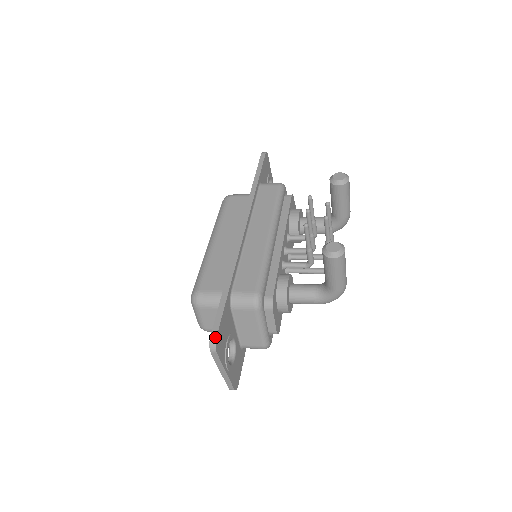
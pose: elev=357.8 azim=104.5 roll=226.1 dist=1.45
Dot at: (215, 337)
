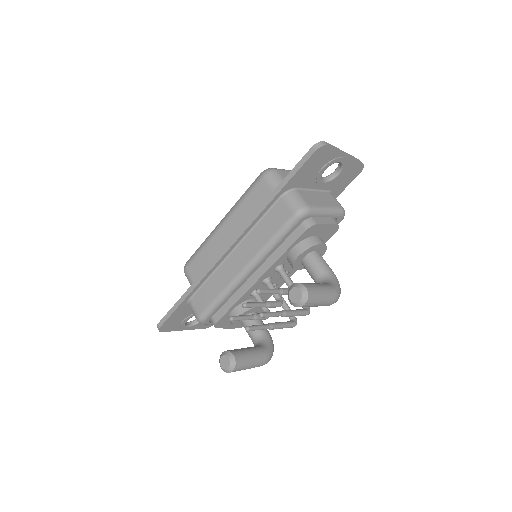
Dot at: (159, 327)
